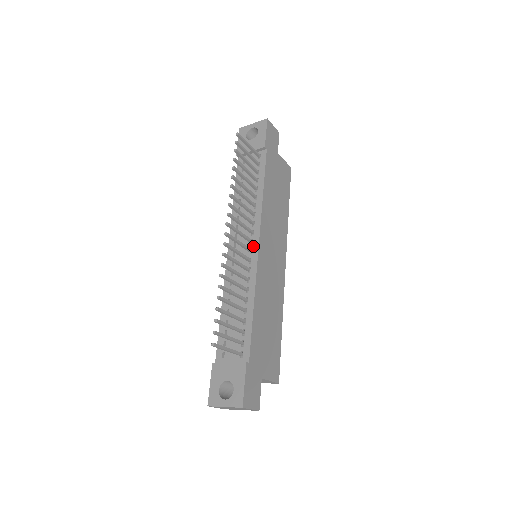
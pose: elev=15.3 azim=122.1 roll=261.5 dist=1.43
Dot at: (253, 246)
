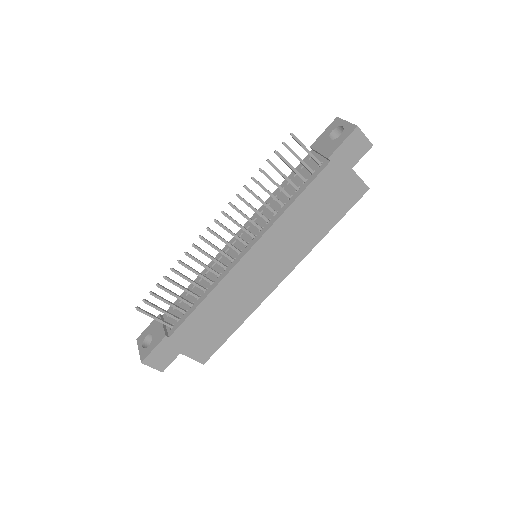
Dot at: (244, 249)
